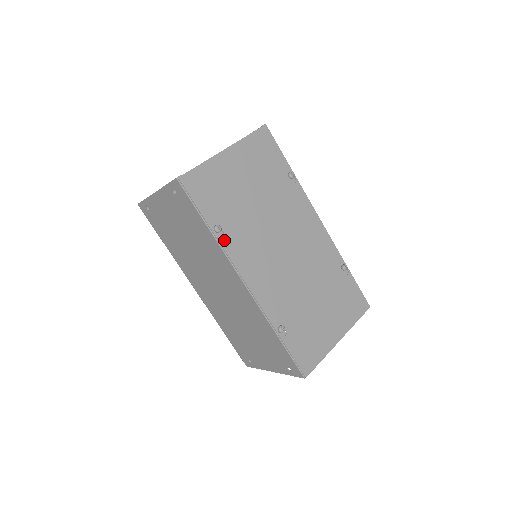
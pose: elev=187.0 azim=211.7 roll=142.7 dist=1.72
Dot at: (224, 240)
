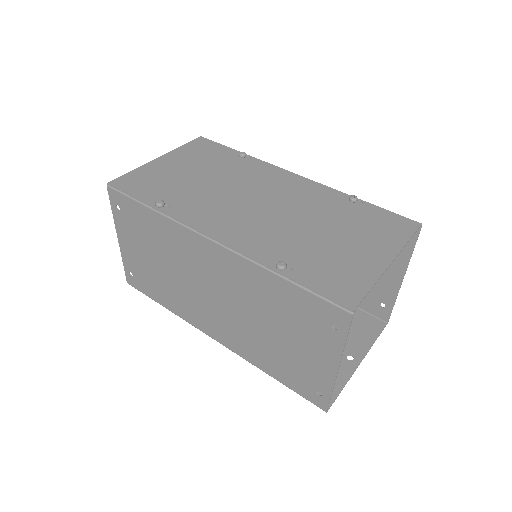
Dot at: (171, 211)
